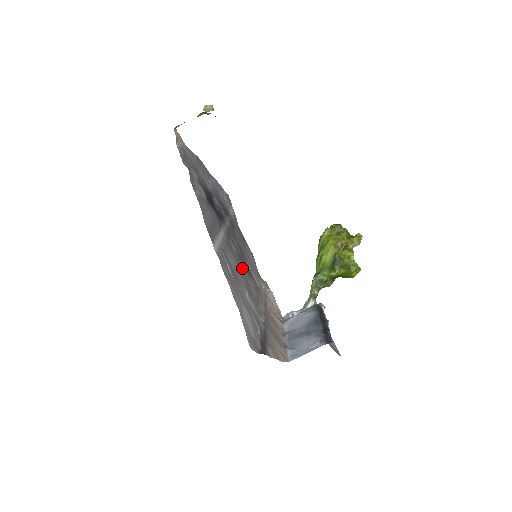
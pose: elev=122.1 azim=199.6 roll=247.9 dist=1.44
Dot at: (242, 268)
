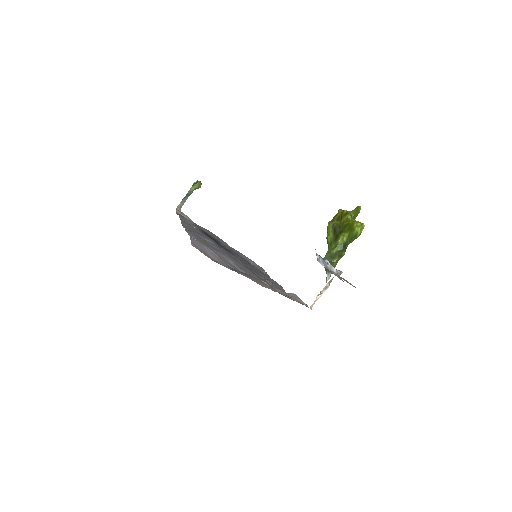
Dot at: (238, 262)
